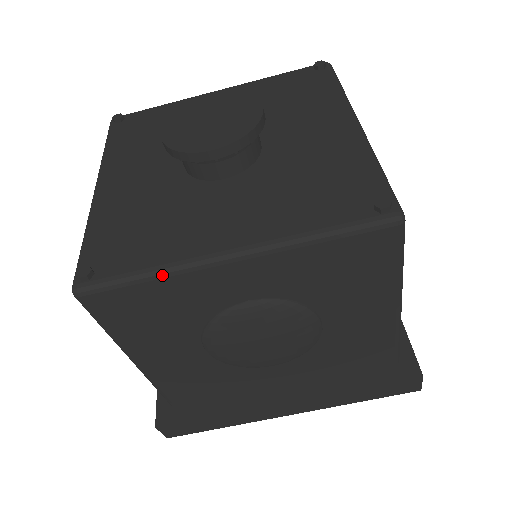
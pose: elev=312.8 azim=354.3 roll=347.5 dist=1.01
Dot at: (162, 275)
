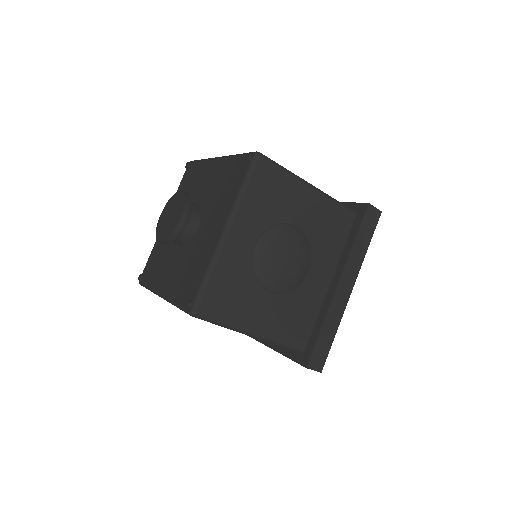
Dot at: (212, 268)
